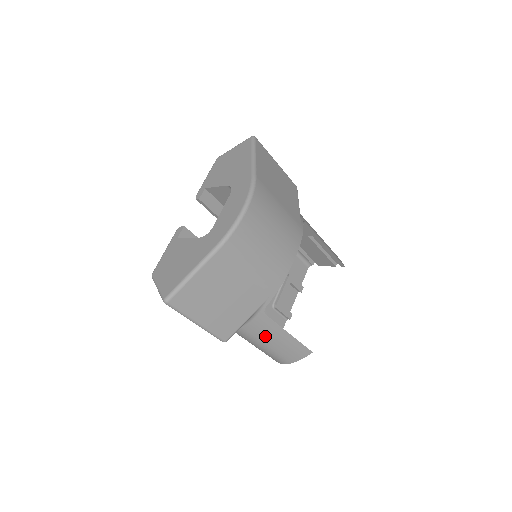
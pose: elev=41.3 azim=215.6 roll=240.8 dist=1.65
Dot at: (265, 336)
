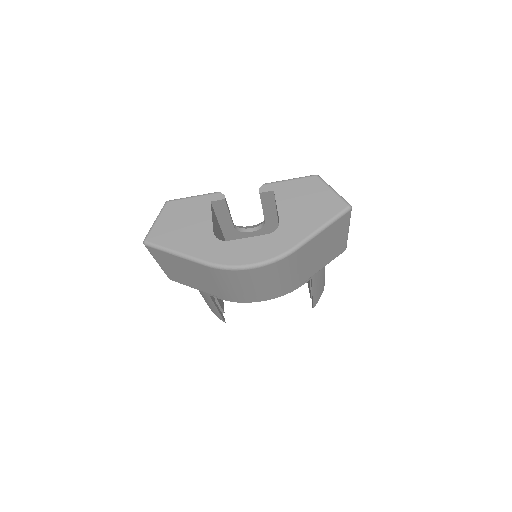
Dot at: (203, 295)
